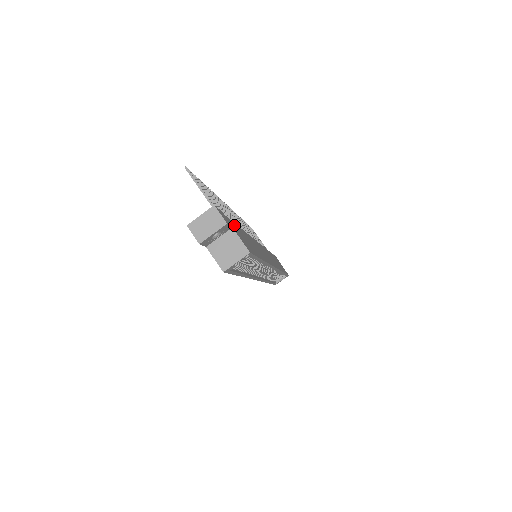
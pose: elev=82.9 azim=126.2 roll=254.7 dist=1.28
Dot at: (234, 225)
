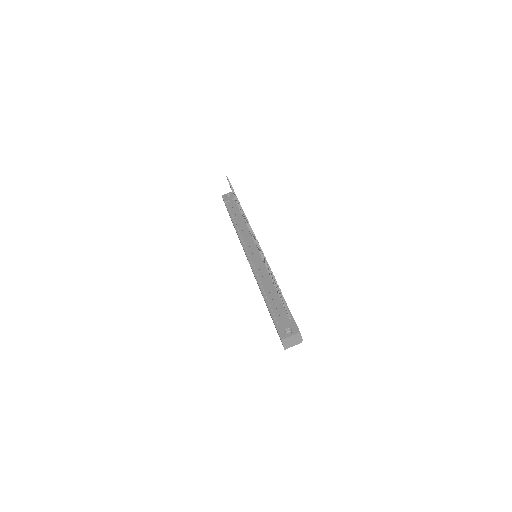
Dot at: occluded
